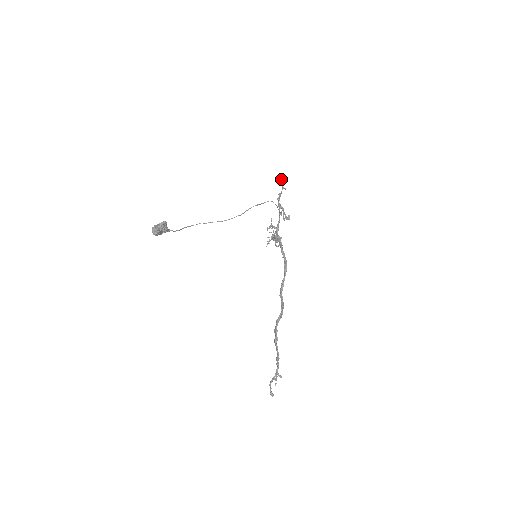
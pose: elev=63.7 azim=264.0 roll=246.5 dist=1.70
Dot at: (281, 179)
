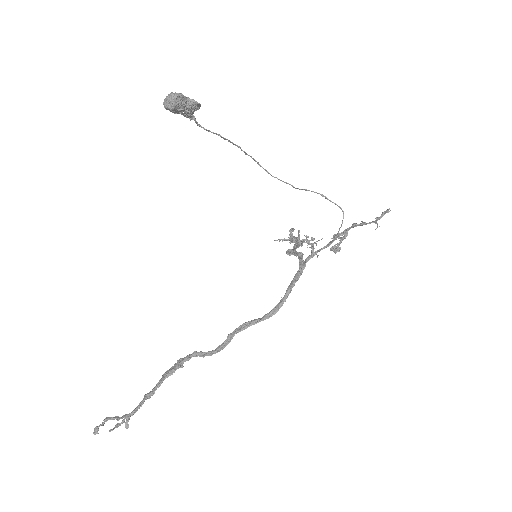
Dot at: (387, 209)
